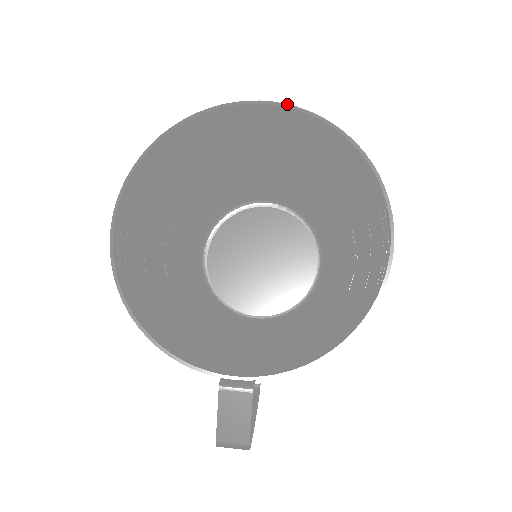
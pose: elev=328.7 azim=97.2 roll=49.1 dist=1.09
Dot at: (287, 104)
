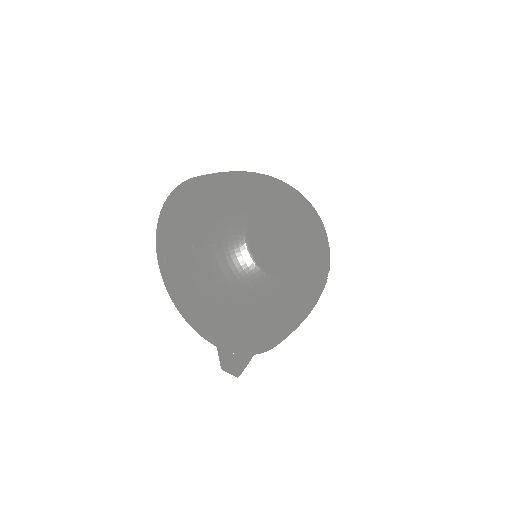
Dot at: (237, 182)
